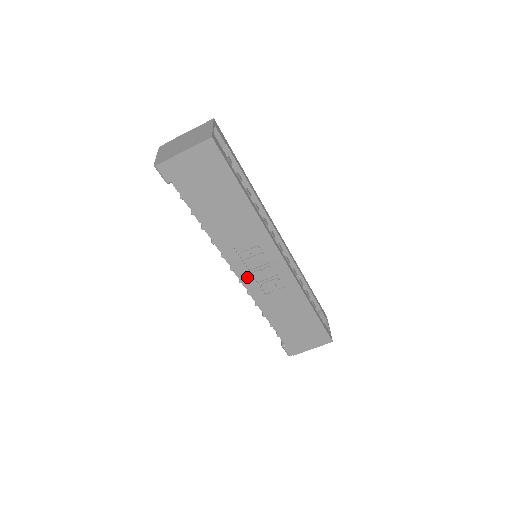
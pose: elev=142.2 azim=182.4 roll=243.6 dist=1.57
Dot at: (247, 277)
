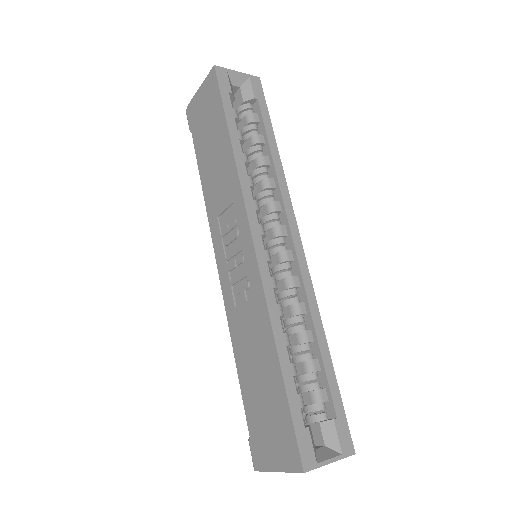
Dot at: (224, 269)
